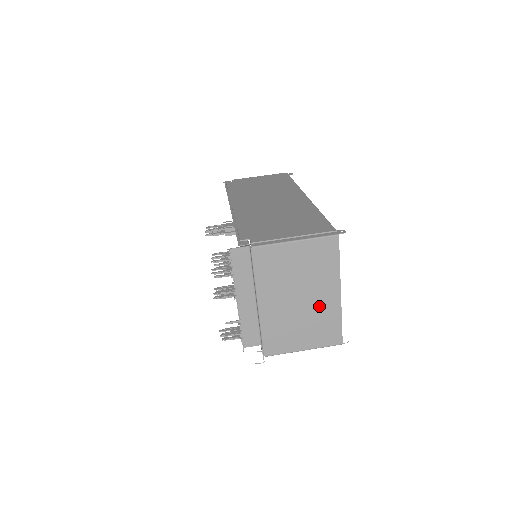
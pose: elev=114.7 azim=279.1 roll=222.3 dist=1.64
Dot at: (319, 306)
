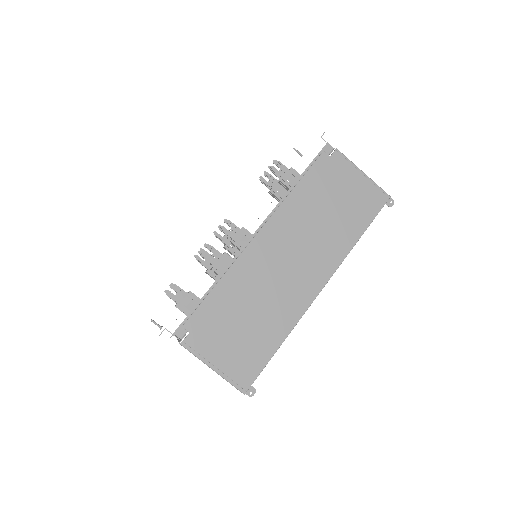
Dot at: occluded
